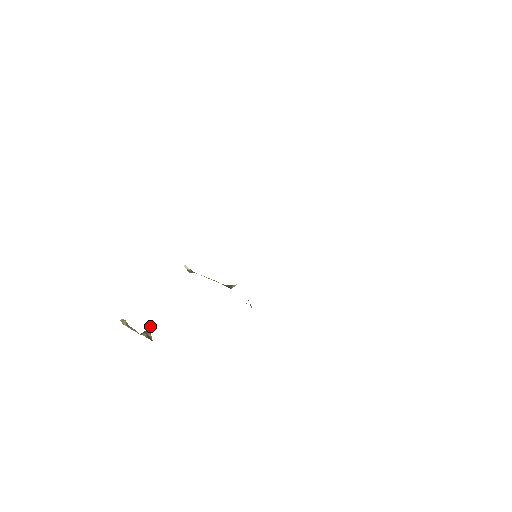
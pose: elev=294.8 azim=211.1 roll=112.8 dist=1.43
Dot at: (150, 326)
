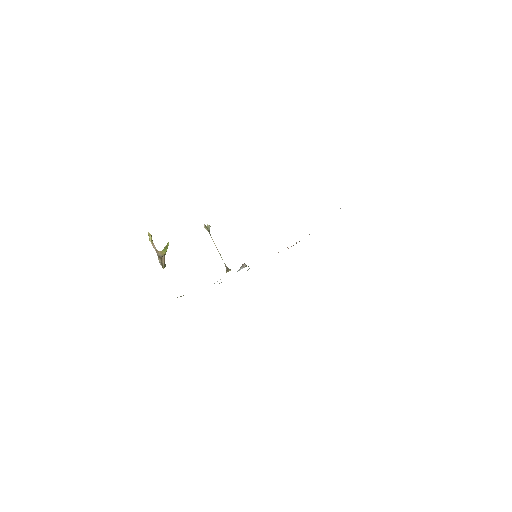
Dot at: (168, 244)
